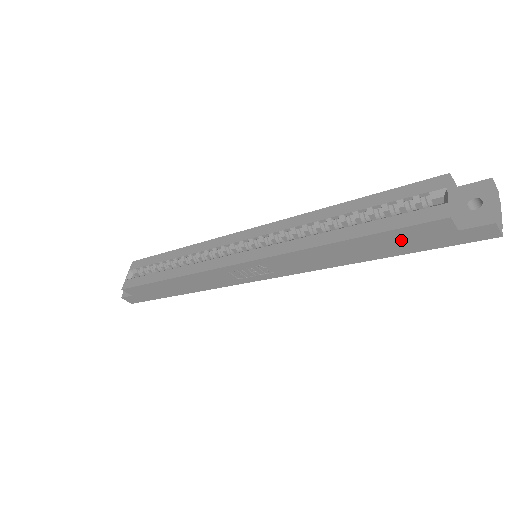
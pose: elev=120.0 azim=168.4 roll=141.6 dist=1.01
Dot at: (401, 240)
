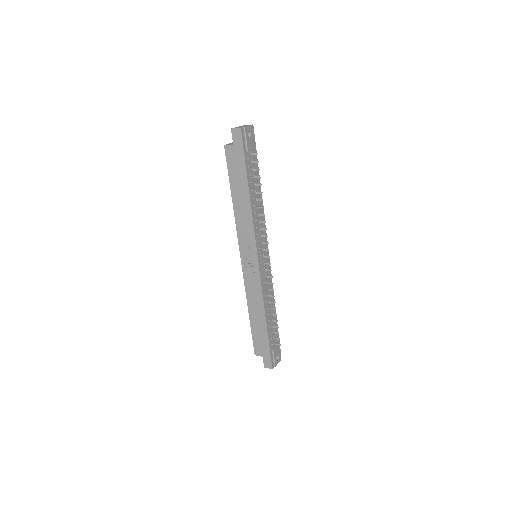
Dot at: (236, 171)
